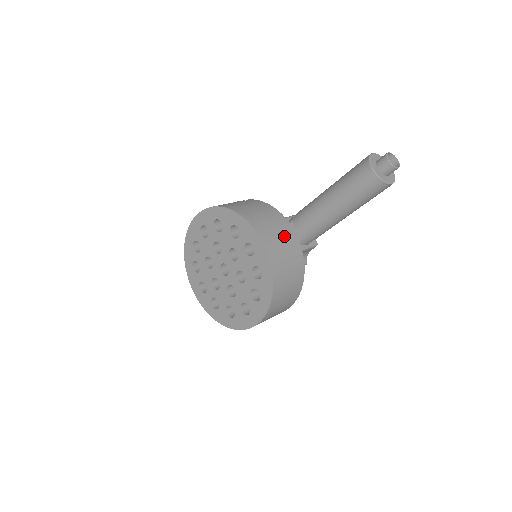
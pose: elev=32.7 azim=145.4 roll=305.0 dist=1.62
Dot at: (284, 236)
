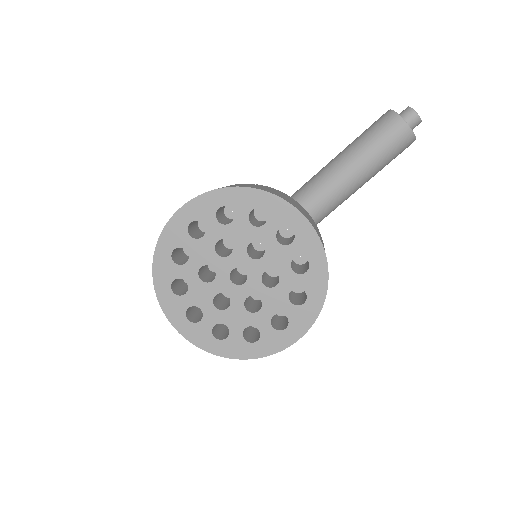
Dot at: (309, 216)
